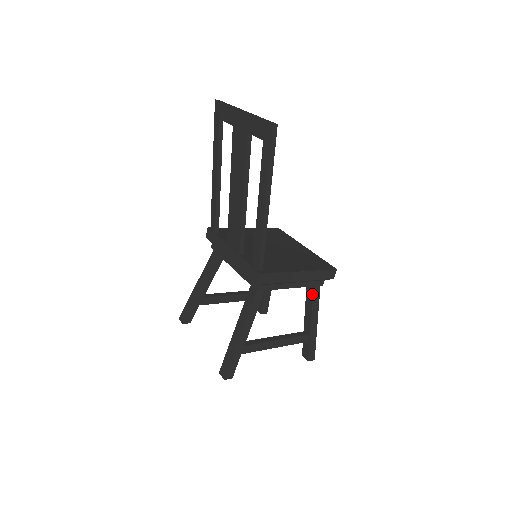
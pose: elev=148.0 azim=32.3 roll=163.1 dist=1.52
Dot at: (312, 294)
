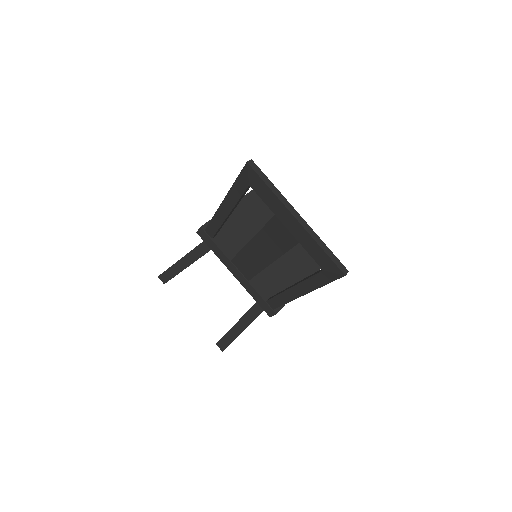
Dot at: occluded
